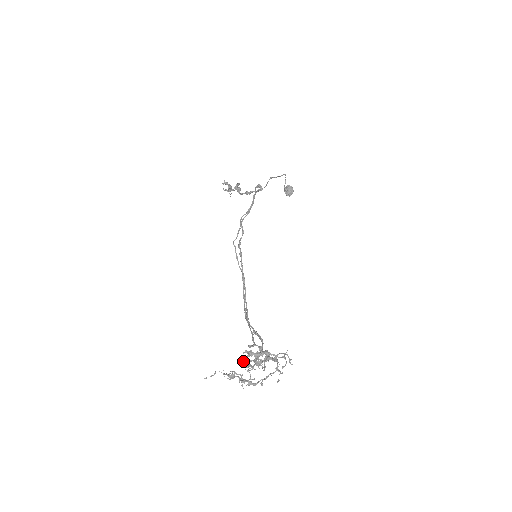
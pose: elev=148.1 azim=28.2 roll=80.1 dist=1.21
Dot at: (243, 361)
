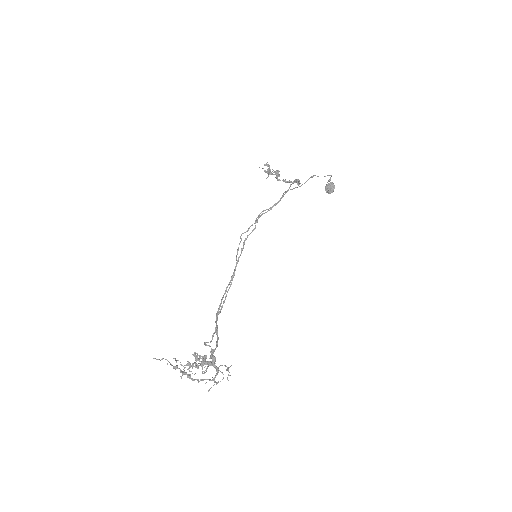
Dot at: occluded
